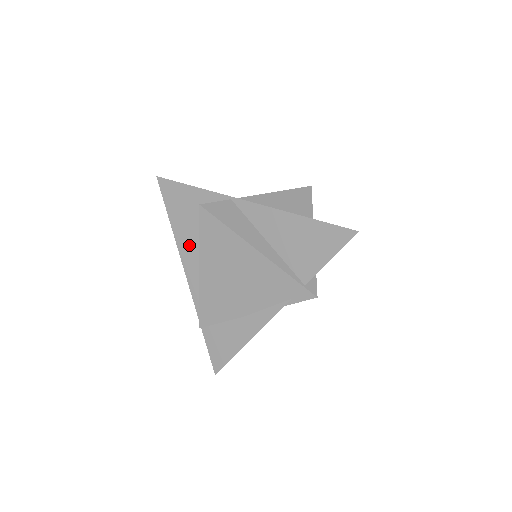
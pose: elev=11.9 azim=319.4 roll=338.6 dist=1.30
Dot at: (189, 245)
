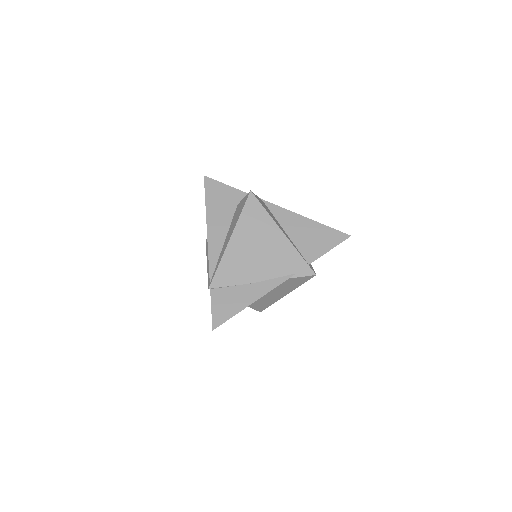
Dot at: (218, 225)
